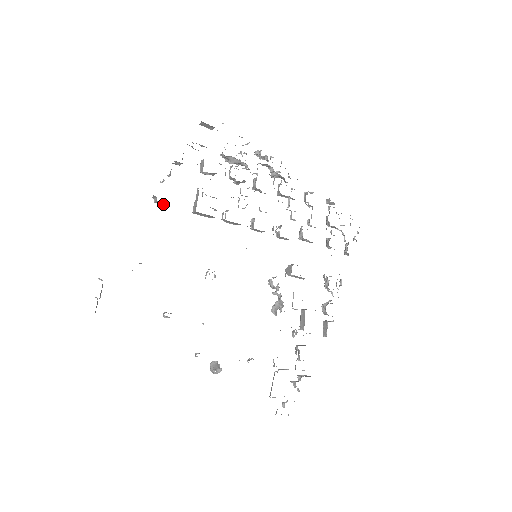
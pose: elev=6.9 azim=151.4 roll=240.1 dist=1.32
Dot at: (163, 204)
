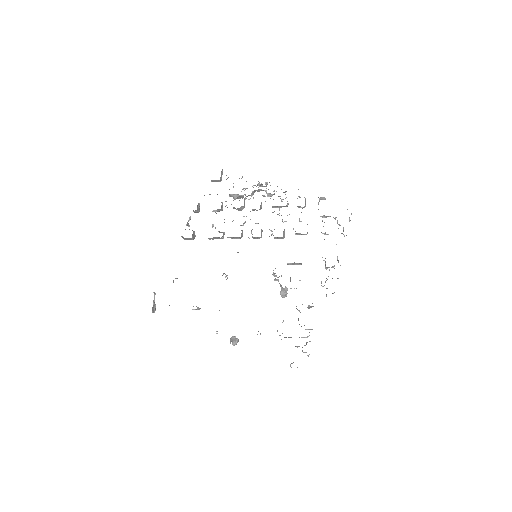
Dot at: (189, 239)
